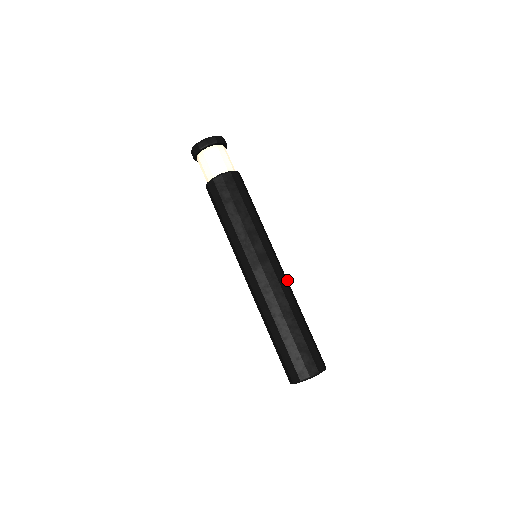
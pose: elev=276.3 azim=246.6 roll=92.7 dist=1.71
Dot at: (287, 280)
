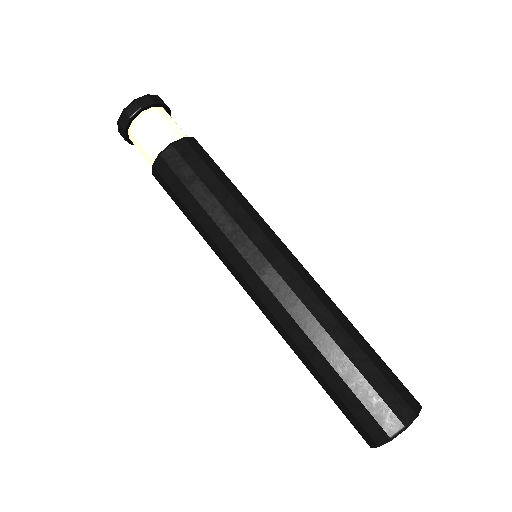
Dot at: occluded
